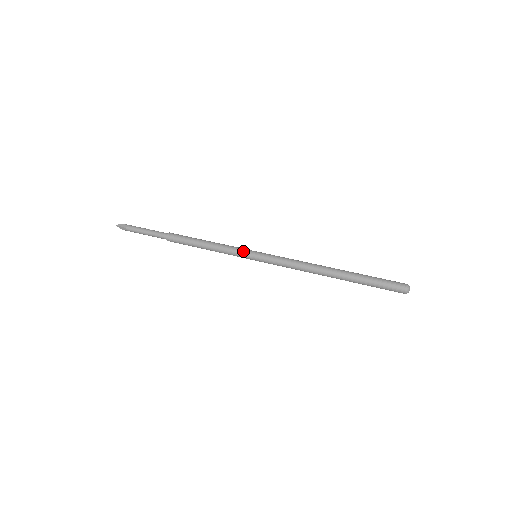
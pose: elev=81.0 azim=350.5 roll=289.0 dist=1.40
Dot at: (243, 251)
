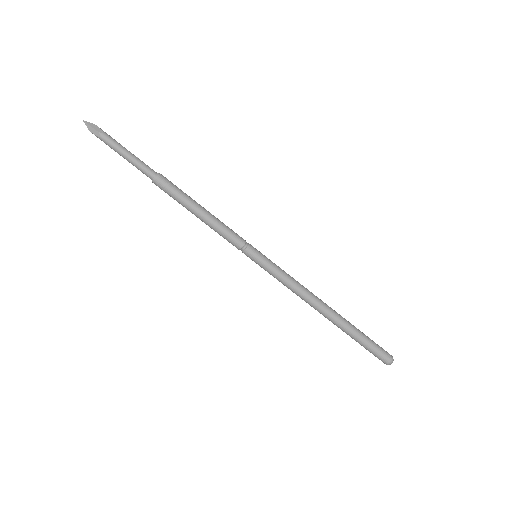
Dot at: (246, 243)
